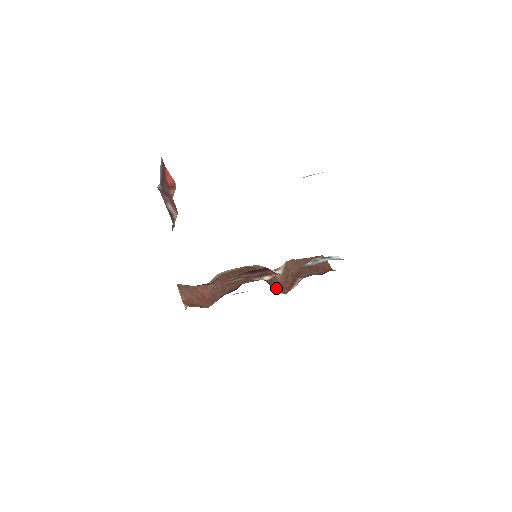
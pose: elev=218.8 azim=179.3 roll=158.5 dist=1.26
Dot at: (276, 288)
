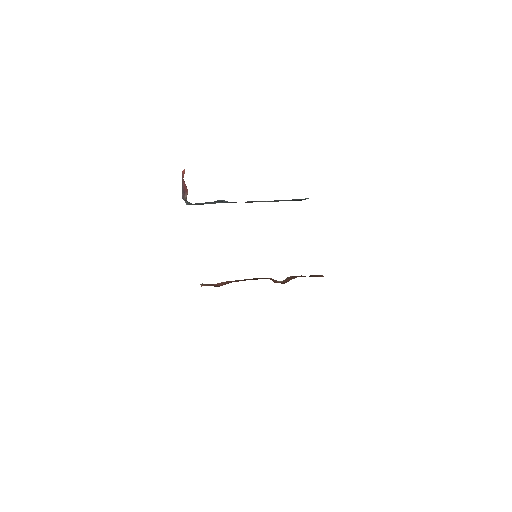
Dot at: occluded
